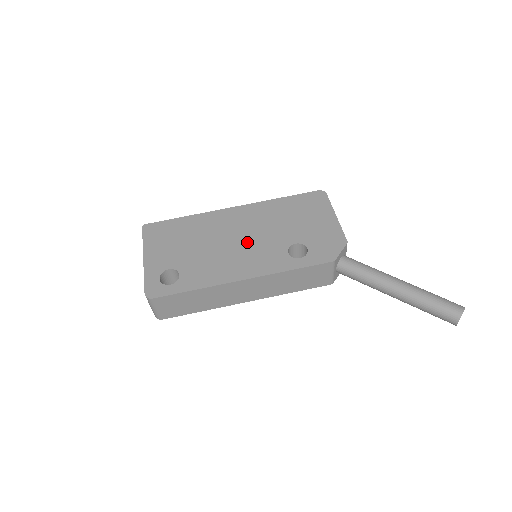
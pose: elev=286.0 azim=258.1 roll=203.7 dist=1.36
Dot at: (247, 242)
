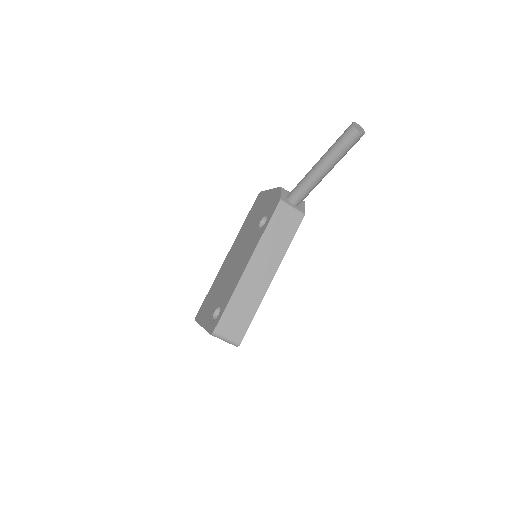
Dot at: (240, 254)
